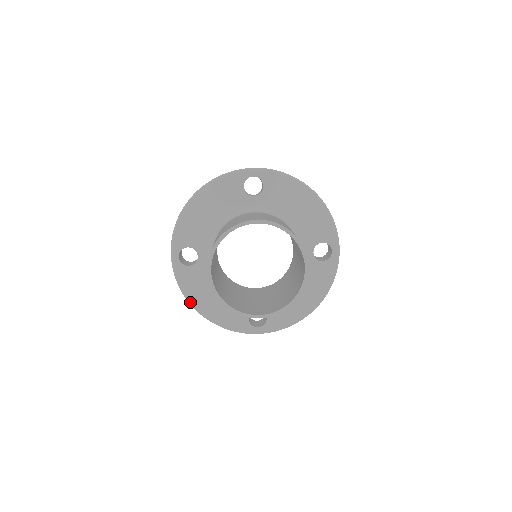
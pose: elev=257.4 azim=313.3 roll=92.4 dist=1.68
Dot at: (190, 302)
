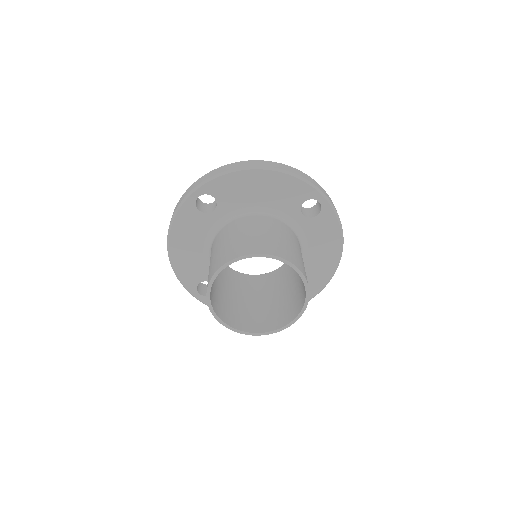
Dot at: occluded
